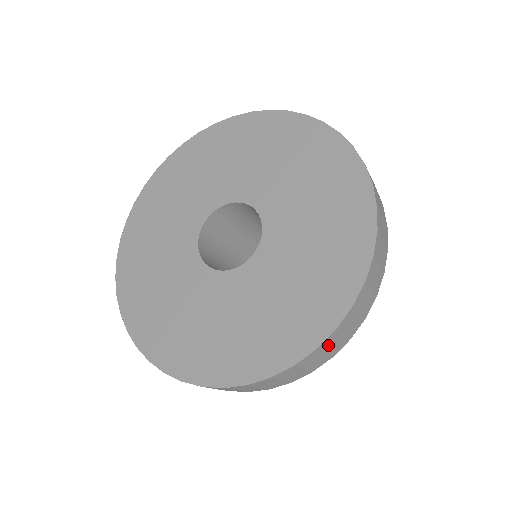
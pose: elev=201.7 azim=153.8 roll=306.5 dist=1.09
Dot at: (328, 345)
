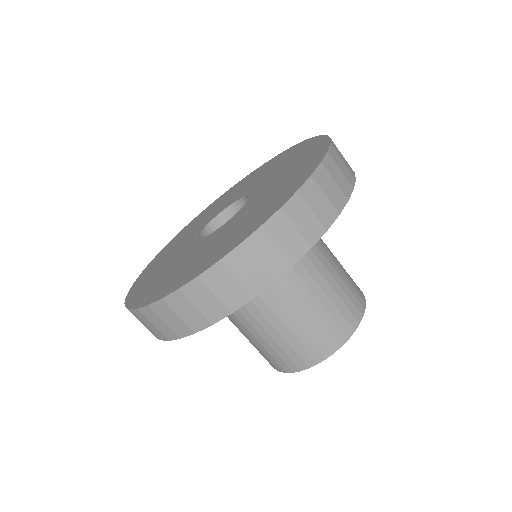
Dot at: (258, 250)
